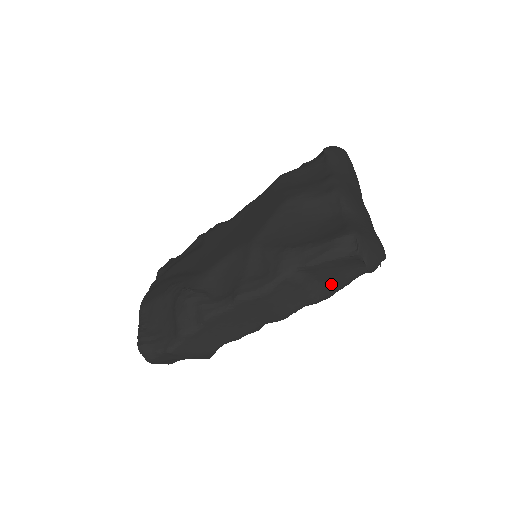
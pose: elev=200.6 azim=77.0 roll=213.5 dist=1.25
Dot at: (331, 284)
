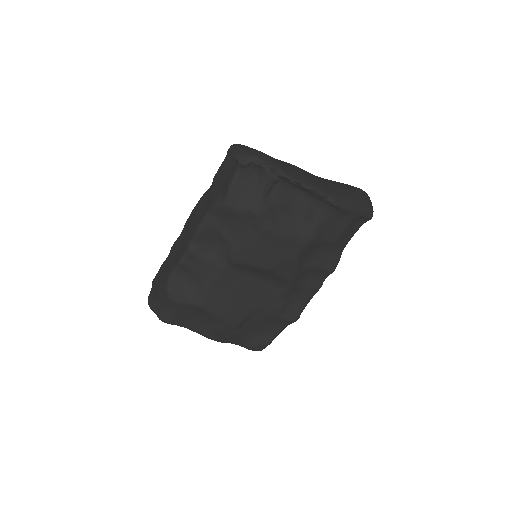
Dot at: (224, 189)
